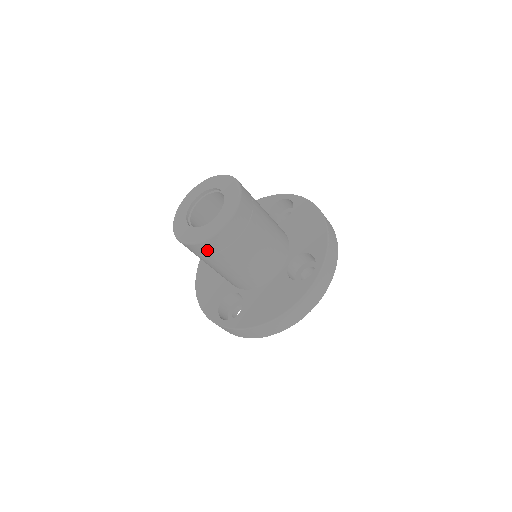
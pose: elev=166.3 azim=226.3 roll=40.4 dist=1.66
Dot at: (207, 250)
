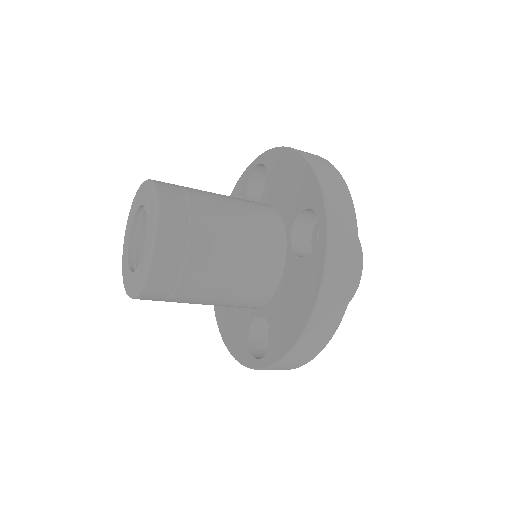
Dot at: (162, 289)
